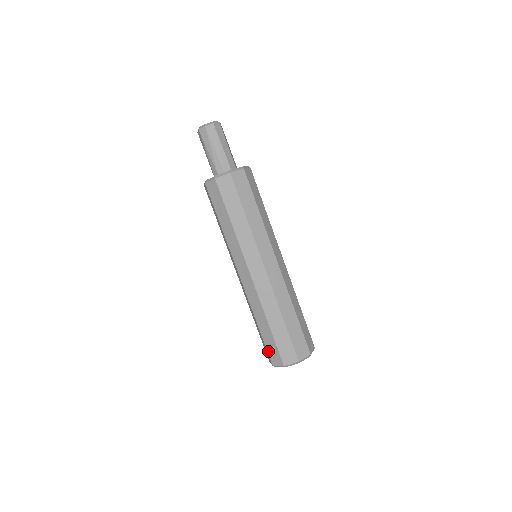
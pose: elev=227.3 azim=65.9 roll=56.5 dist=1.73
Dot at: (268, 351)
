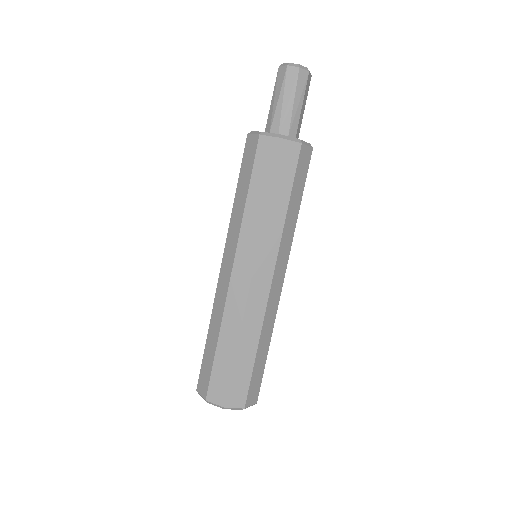
Dot at: (211, 380)
